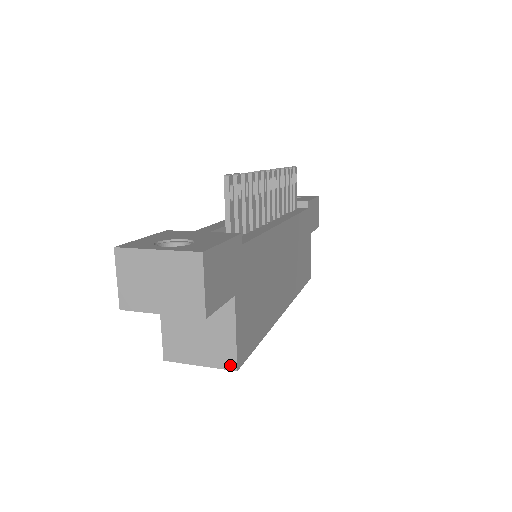
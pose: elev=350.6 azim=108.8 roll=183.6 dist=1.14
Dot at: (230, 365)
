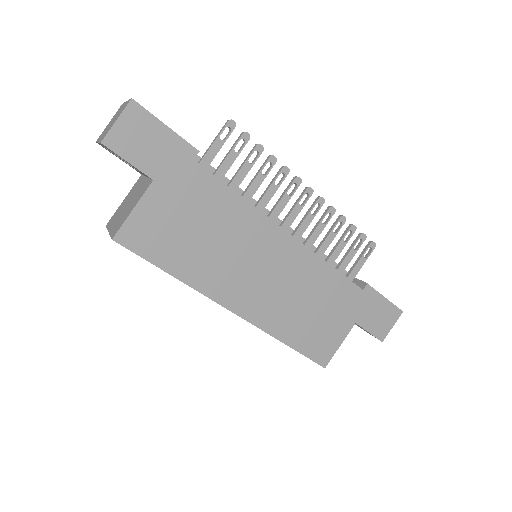
Dot at: (114, 234)
